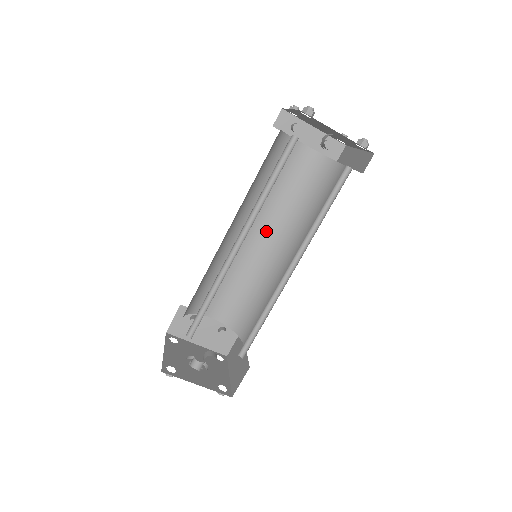
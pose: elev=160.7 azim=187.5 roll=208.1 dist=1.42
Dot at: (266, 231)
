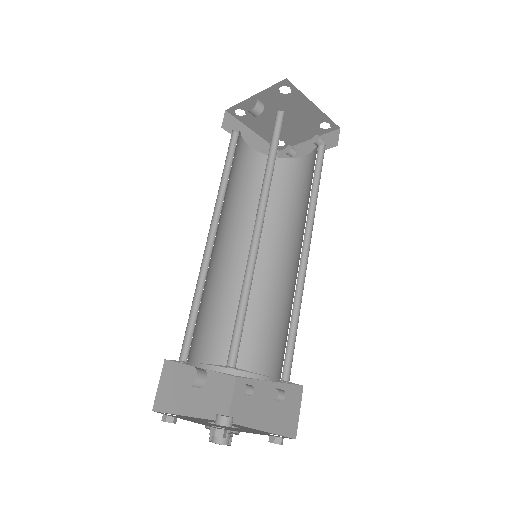
Dot at: (293, 248)
